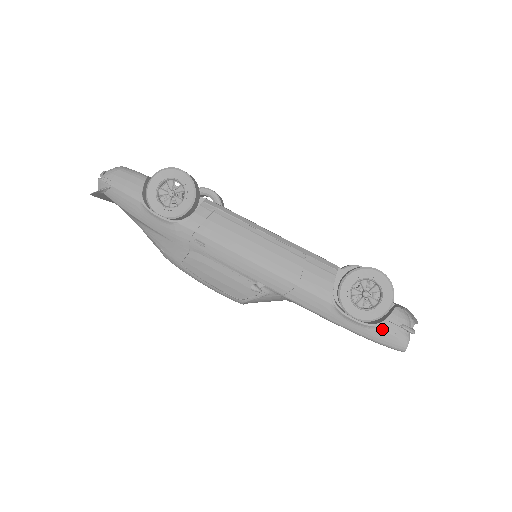
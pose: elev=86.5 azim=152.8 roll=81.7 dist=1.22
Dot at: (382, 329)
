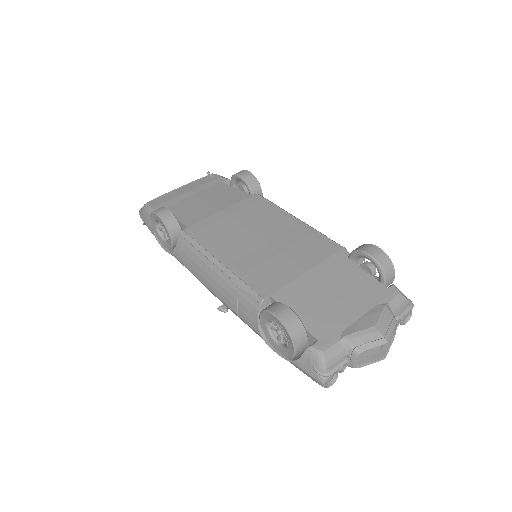
Dot at: (298, 366)
